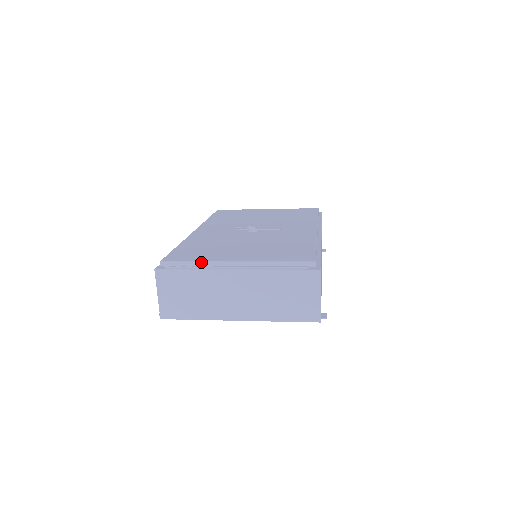
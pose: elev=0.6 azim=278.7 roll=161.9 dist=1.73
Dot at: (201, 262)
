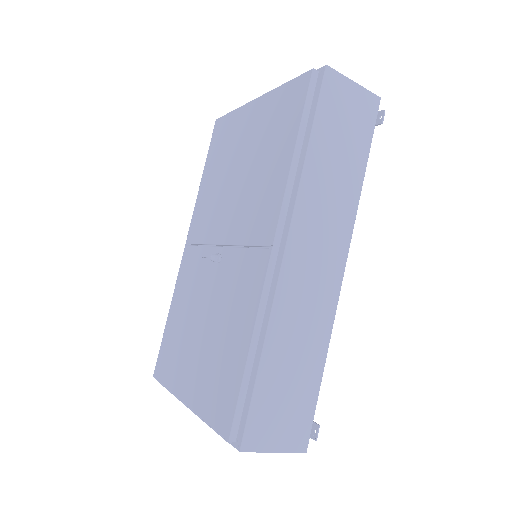
Dot at: (169, 390)
